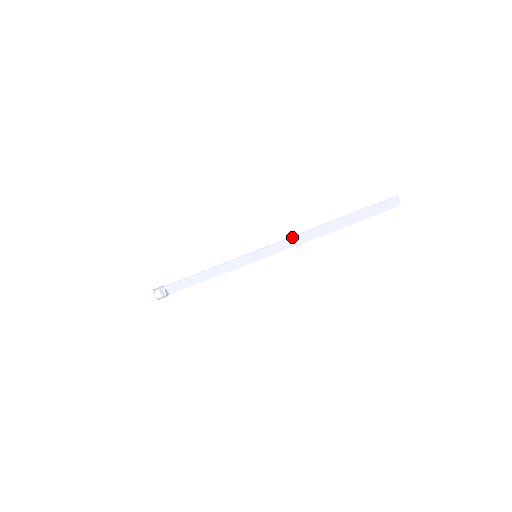
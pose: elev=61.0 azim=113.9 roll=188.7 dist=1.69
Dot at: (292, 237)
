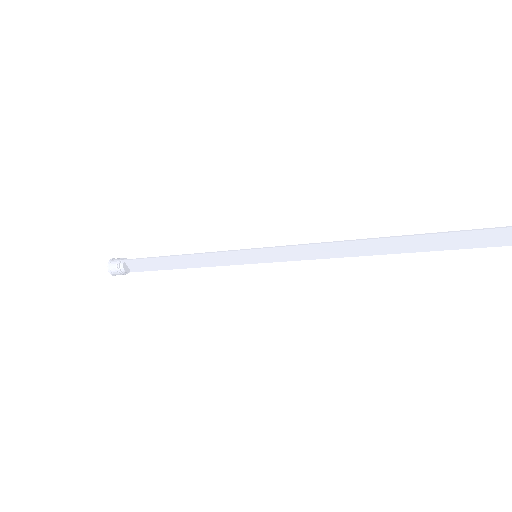
Dot at: (317, 244)
